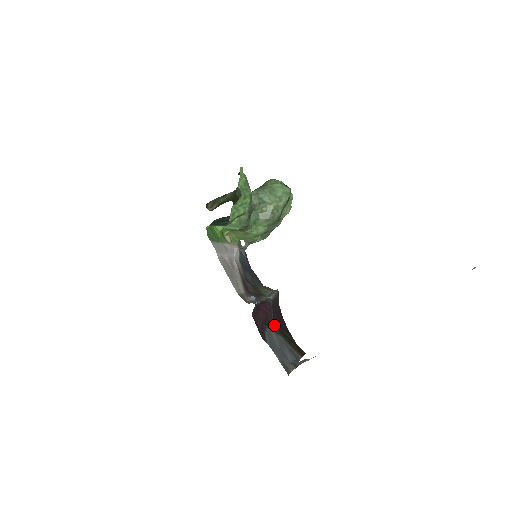
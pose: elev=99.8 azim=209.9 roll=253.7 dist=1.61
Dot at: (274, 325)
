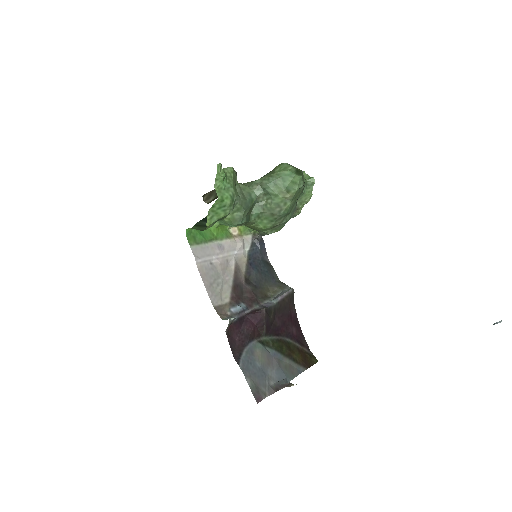
Dot at: (271, 334)
